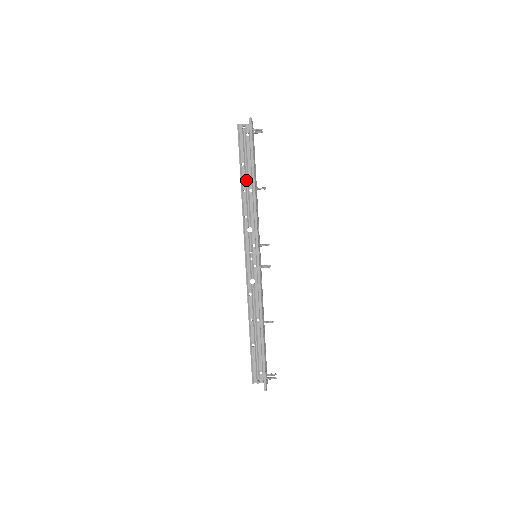
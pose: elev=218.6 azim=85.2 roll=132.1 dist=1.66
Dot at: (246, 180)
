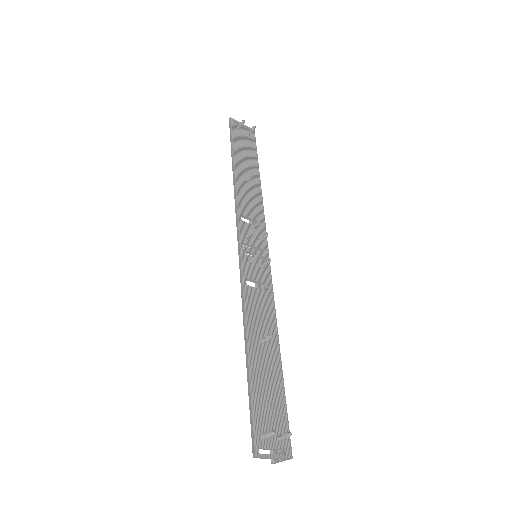
Dot at: occluded
